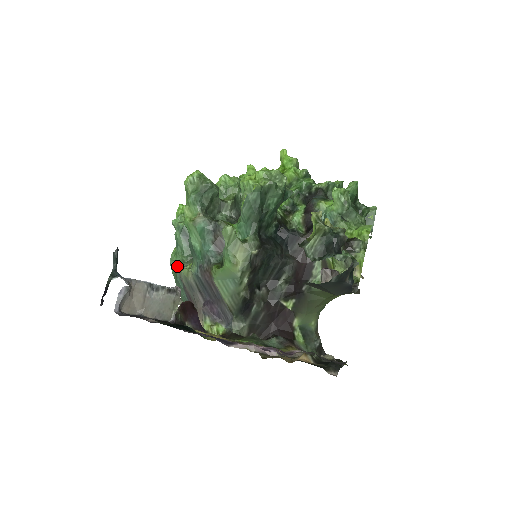
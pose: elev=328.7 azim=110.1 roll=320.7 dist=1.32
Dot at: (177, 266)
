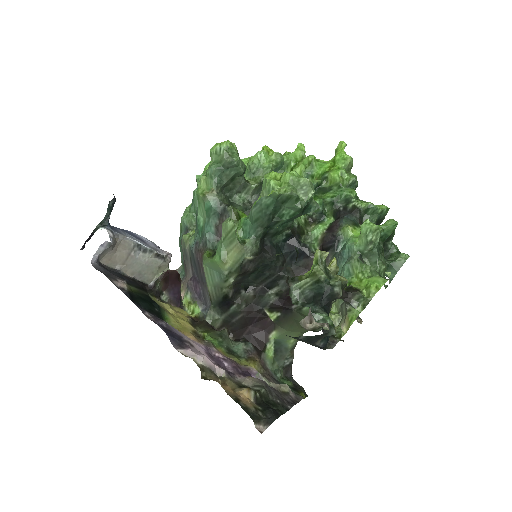
Dot at: (184, 225)
